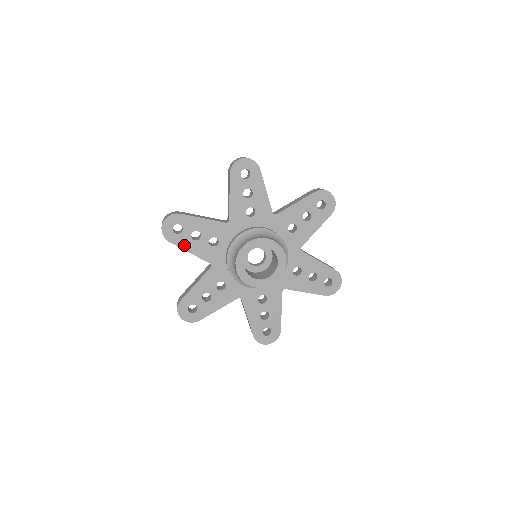
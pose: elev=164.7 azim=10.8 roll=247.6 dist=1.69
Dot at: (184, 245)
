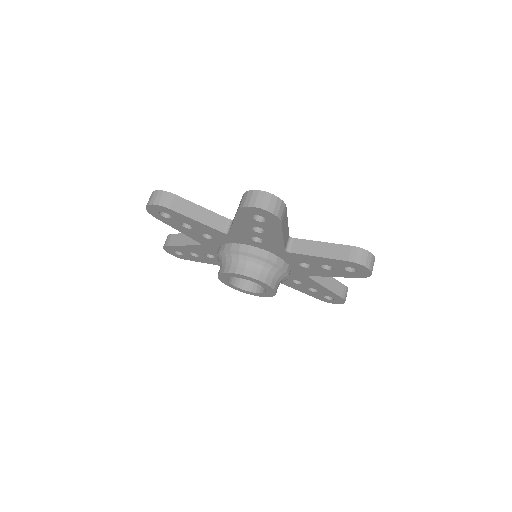
Dot at: (196, 260)
